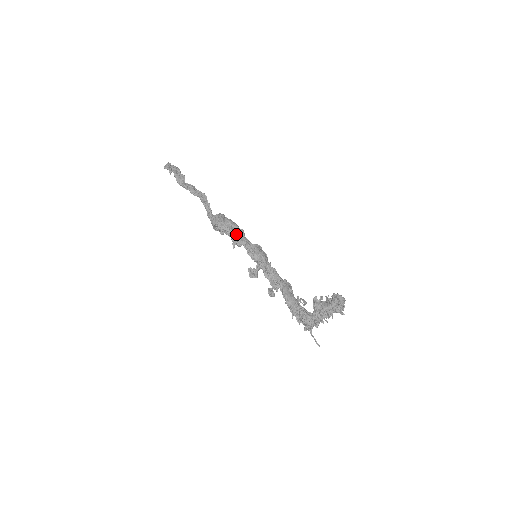
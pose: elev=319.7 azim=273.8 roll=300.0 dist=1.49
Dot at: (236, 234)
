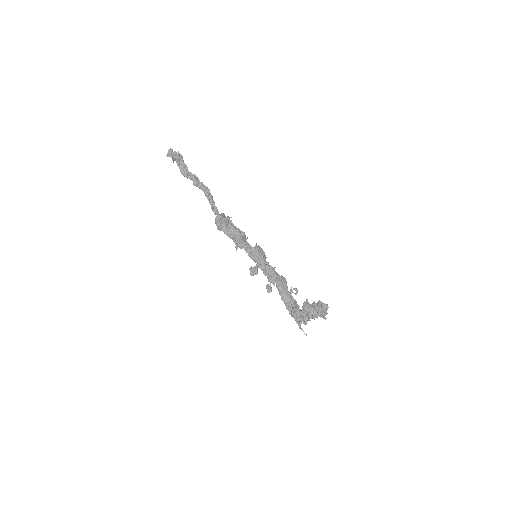
Dot at: (238, 241)
